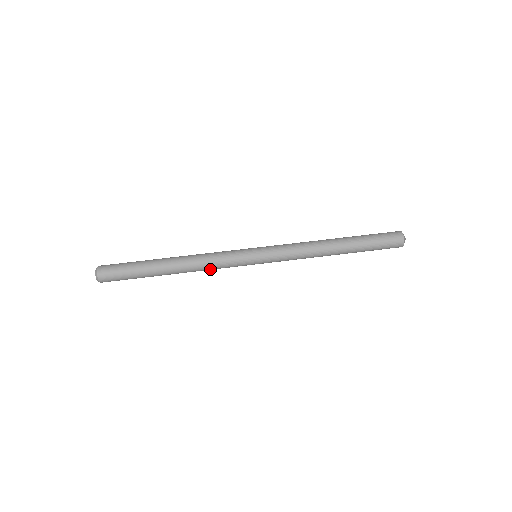
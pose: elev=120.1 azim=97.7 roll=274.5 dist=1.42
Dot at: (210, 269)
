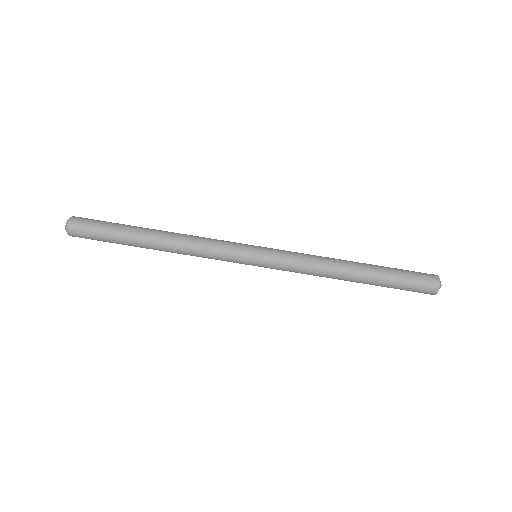
Dot at: (198, 256)
